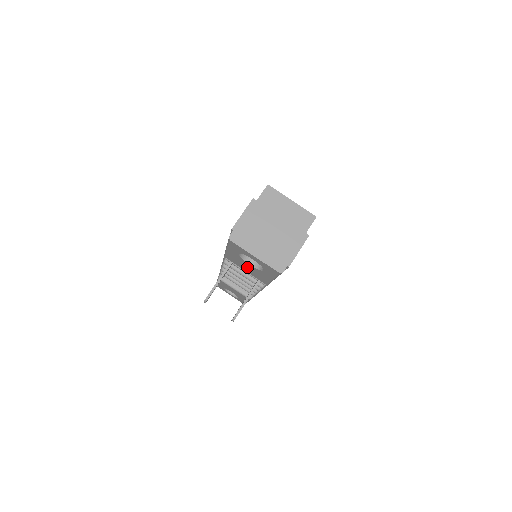
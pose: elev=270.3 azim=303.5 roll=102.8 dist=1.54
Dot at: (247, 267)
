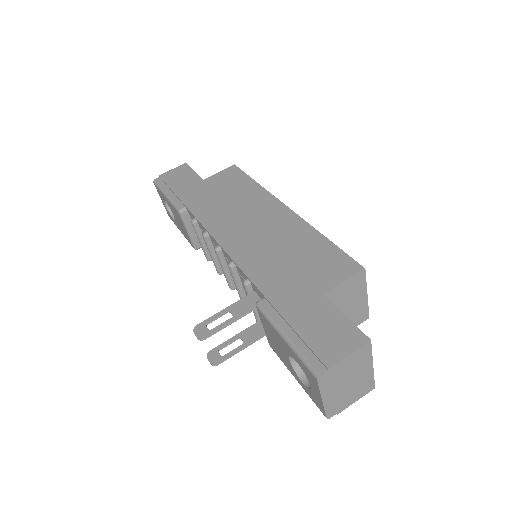
Dot at: (277, 344)
